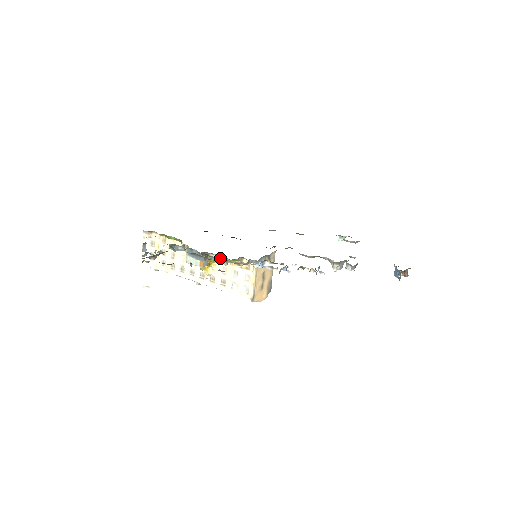
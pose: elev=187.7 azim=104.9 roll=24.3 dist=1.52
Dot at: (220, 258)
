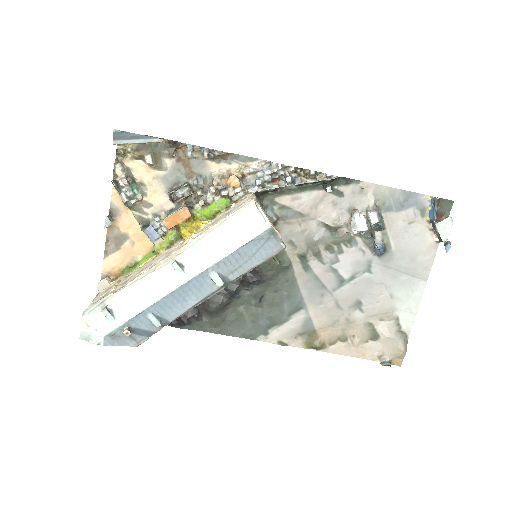
Dot at: (208, 187)
